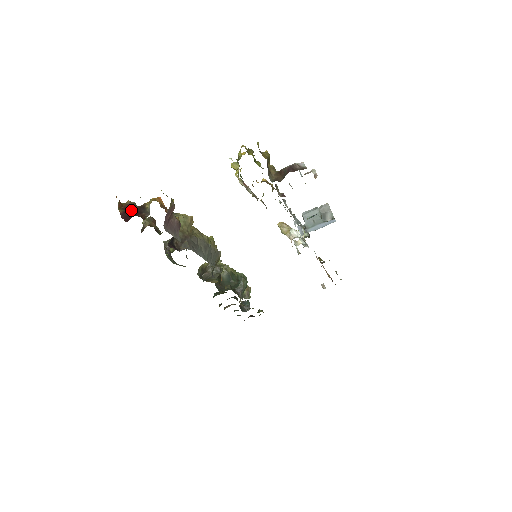
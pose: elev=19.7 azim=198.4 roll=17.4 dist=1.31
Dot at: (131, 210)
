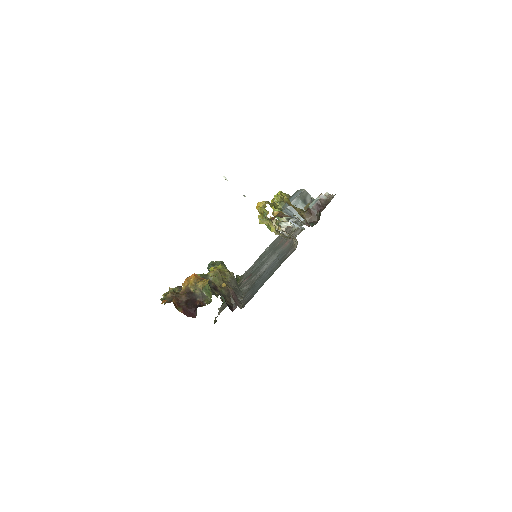
Dot at: (184, 302)
